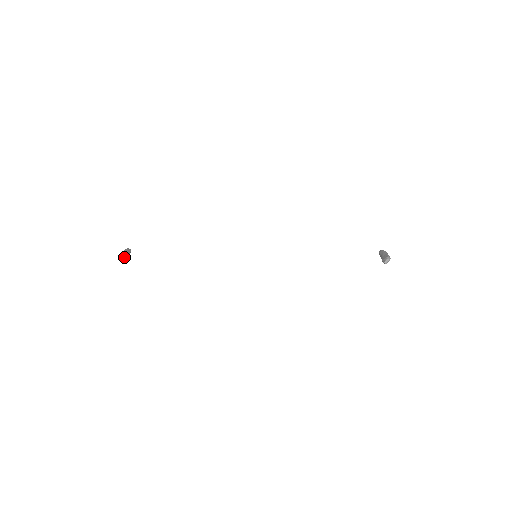
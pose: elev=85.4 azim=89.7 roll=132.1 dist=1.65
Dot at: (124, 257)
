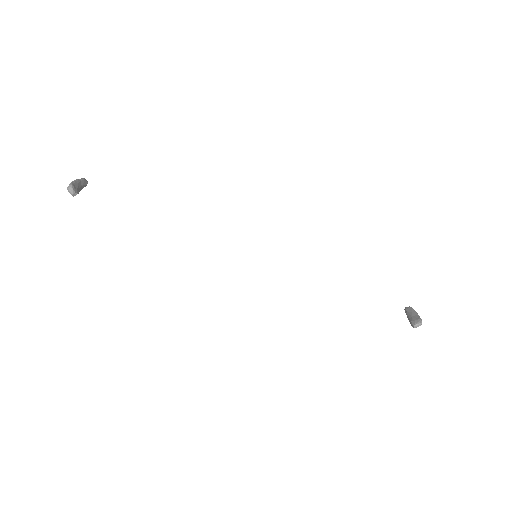
Dot at: (75, 188)
